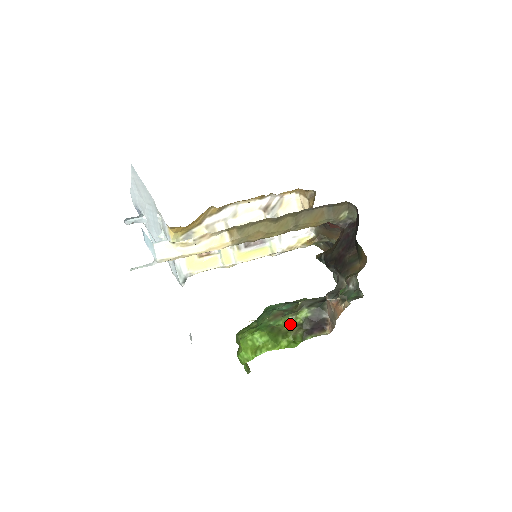
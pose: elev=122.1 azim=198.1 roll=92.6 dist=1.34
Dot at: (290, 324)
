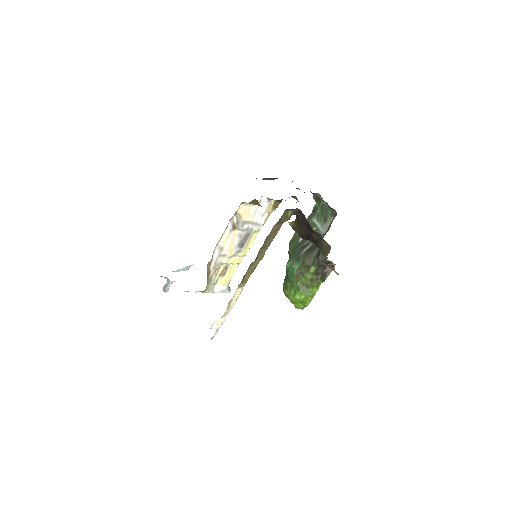
Dot at: (310, 278)
